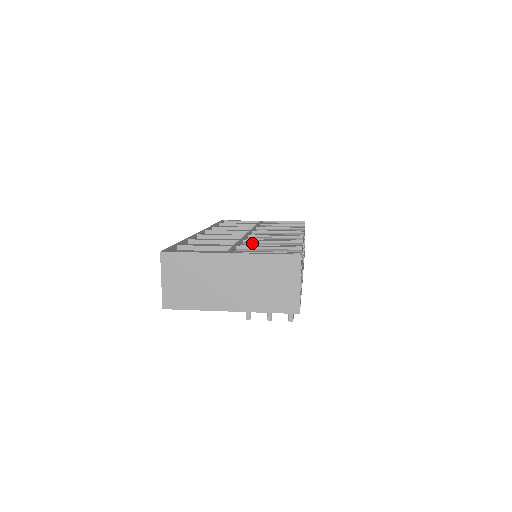
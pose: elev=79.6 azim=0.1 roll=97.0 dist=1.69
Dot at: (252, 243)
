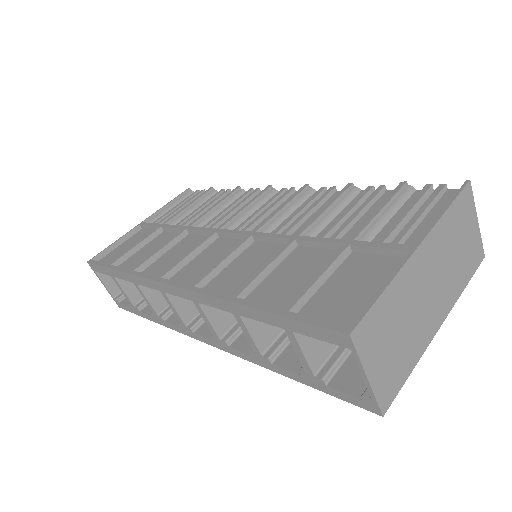
Dot at: (312, 230)
